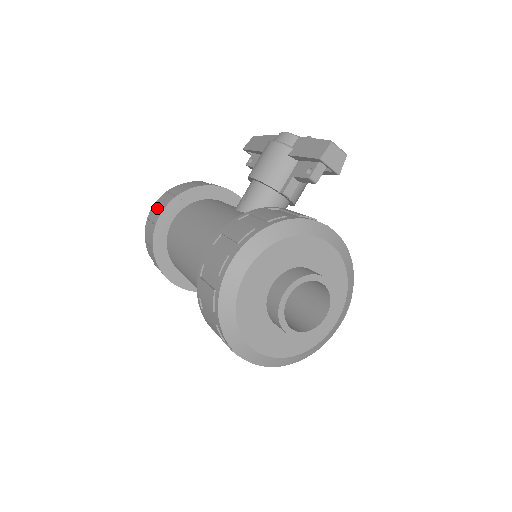
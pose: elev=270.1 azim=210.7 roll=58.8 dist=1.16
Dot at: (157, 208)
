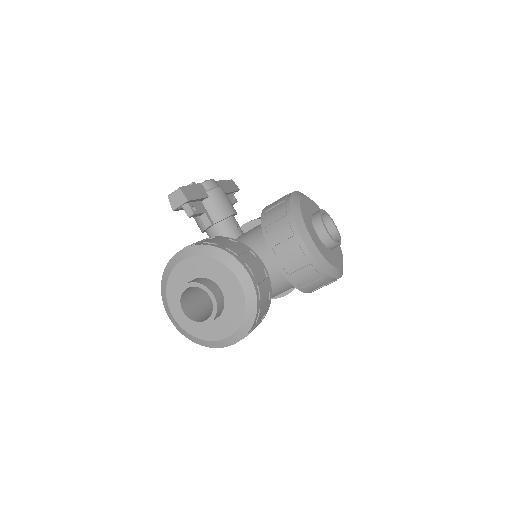
Dot at: occluded
